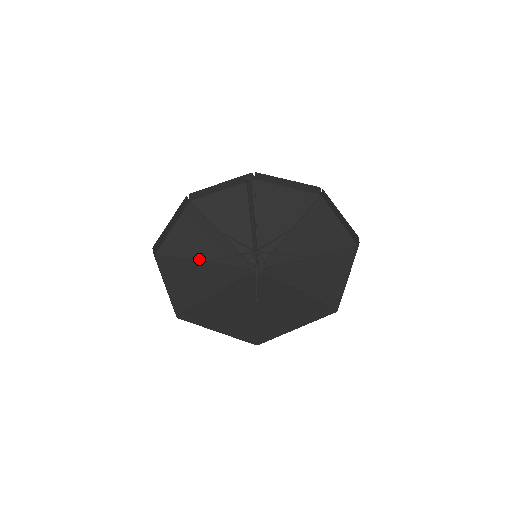
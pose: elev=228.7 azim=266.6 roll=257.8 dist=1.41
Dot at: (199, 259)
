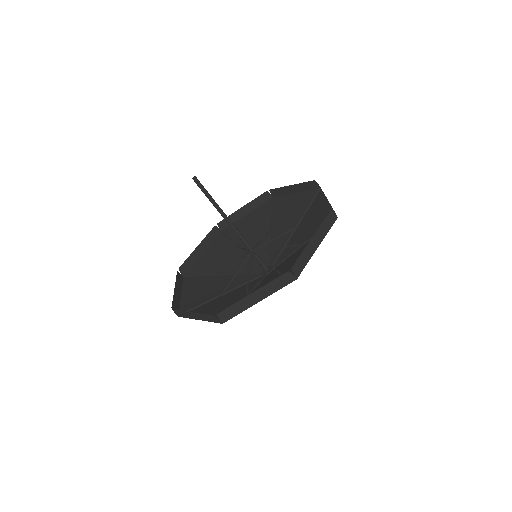
Dot at: (217, 296)
